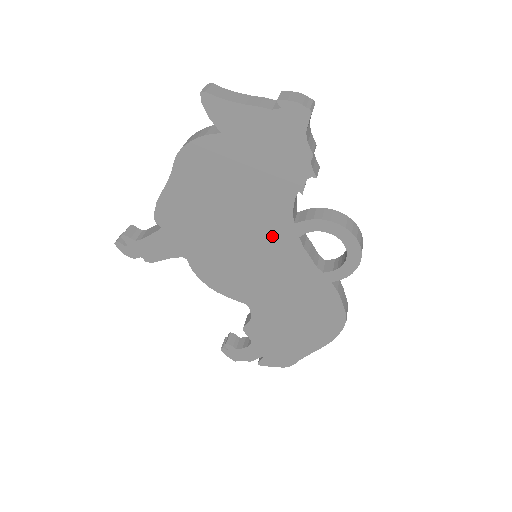
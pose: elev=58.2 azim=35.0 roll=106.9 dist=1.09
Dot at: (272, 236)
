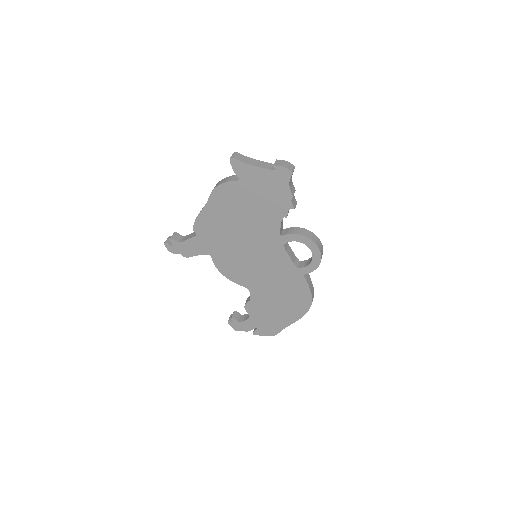
Dot at: (267, 243)
